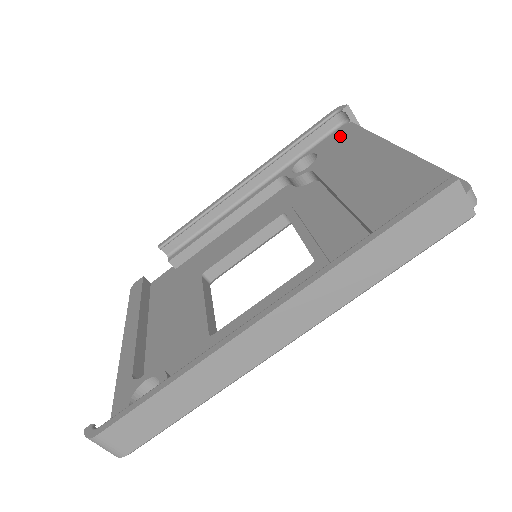
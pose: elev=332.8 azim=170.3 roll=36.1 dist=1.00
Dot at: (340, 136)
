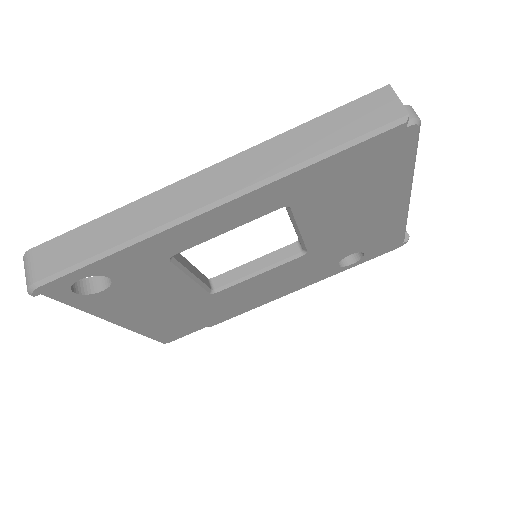
Dot at: occluded
